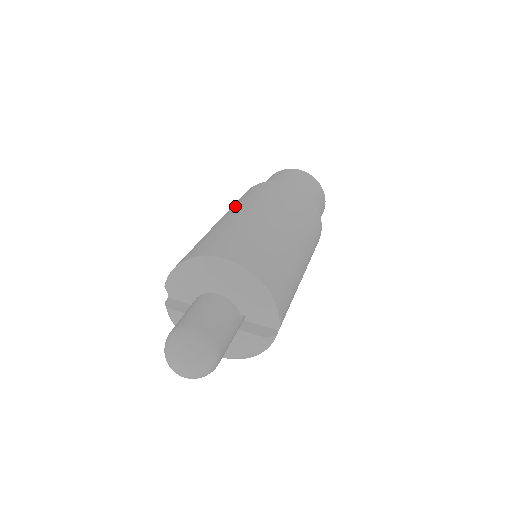
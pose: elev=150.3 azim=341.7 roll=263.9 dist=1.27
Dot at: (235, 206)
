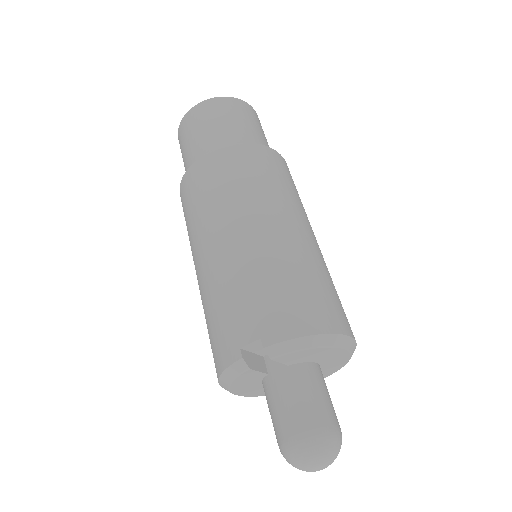
Dot at: (274, 199)
